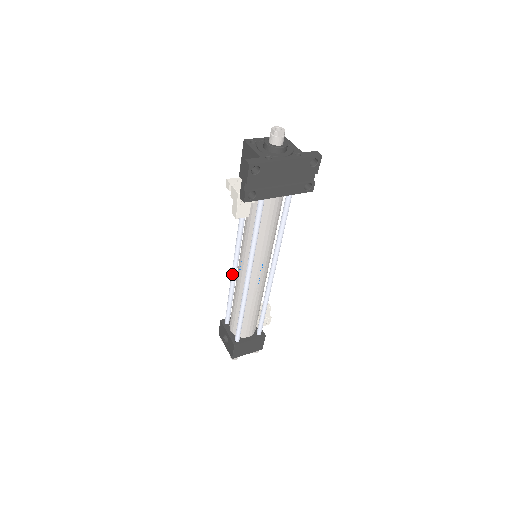
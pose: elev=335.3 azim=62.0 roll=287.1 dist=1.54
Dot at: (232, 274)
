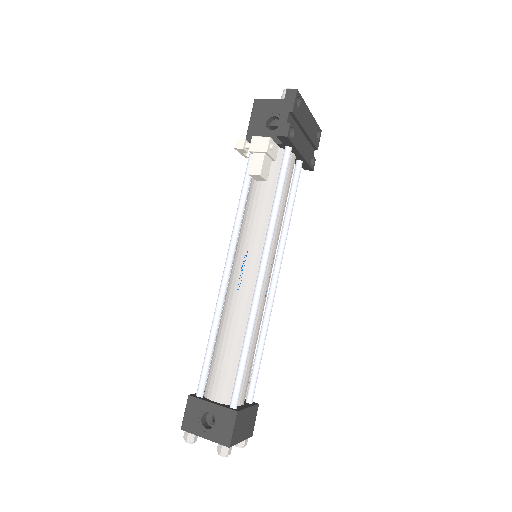
Dot at: (222, 291)
